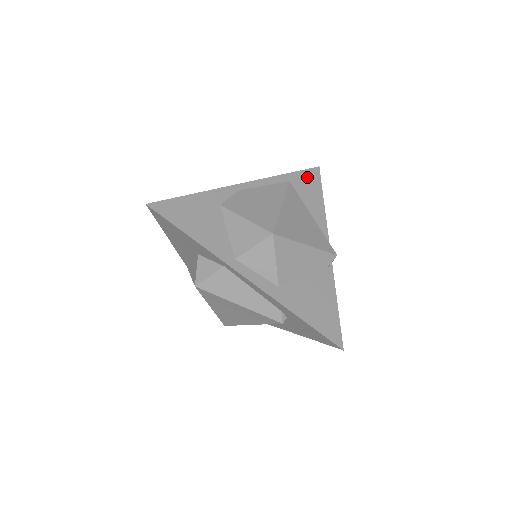
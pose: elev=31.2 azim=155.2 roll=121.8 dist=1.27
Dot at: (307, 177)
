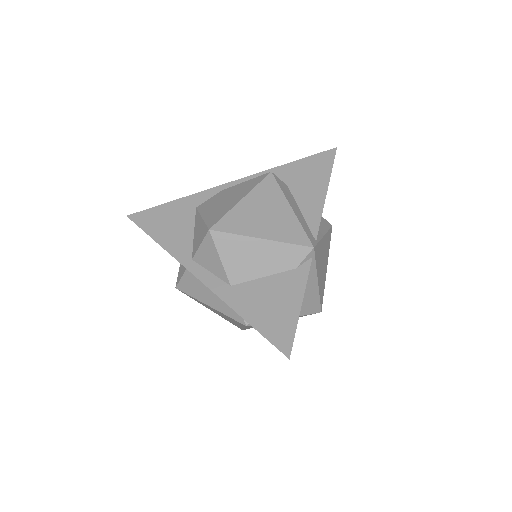
Dot at: (314, 162)
